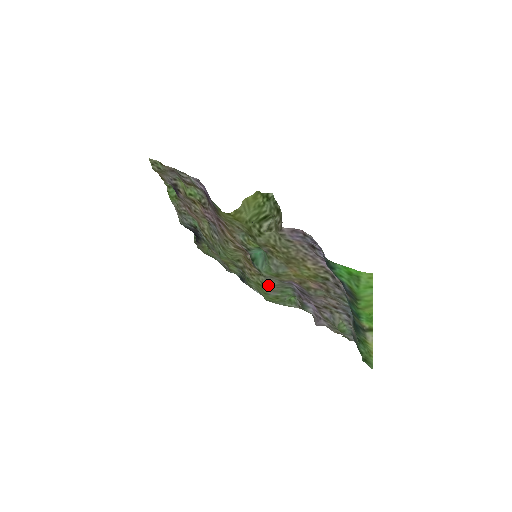
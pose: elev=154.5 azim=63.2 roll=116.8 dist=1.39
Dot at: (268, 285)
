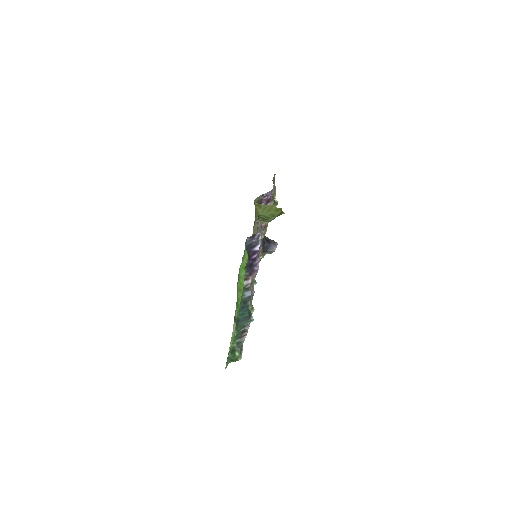
Dot at: occluded
